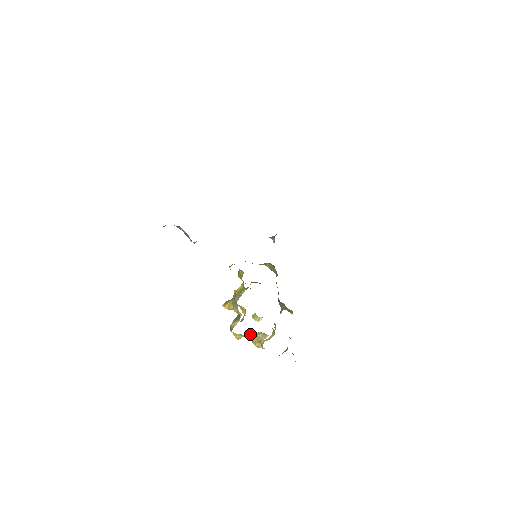
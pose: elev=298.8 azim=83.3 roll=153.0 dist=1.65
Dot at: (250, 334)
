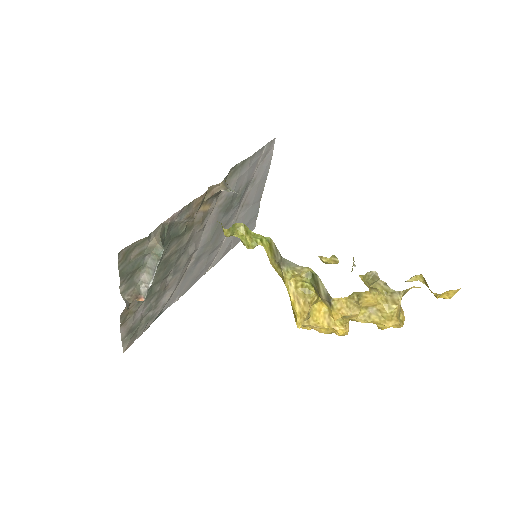
Dot at: (369, 313)
